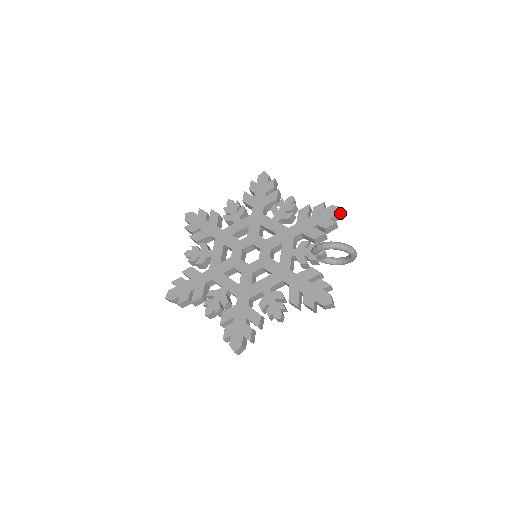
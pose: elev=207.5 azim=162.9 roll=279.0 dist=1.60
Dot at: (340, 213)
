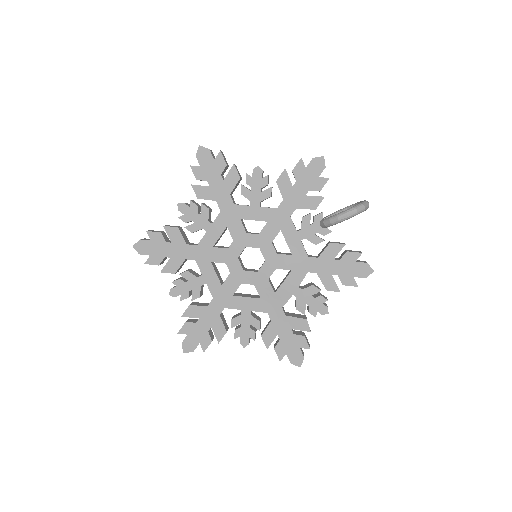
Dot at: occluded
